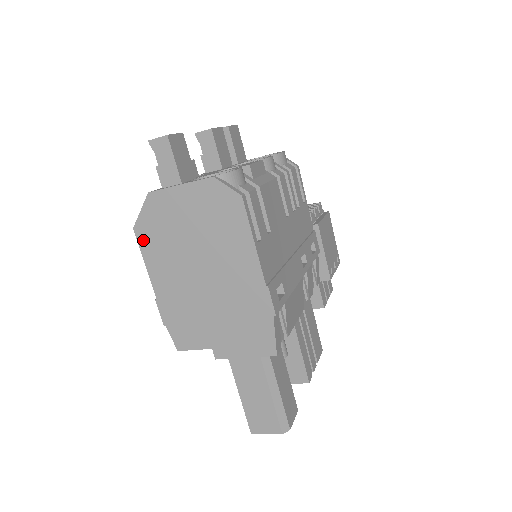
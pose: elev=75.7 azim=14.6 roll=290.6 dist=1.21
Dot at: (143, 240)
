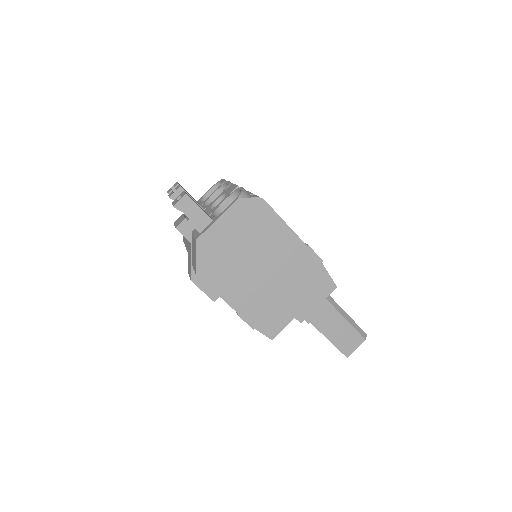
Dot at: (208, 278)
